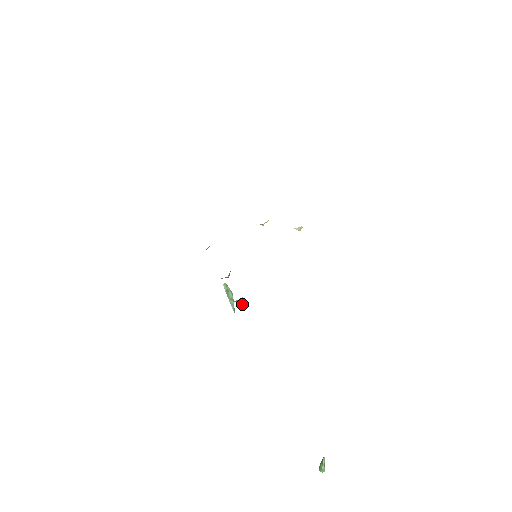
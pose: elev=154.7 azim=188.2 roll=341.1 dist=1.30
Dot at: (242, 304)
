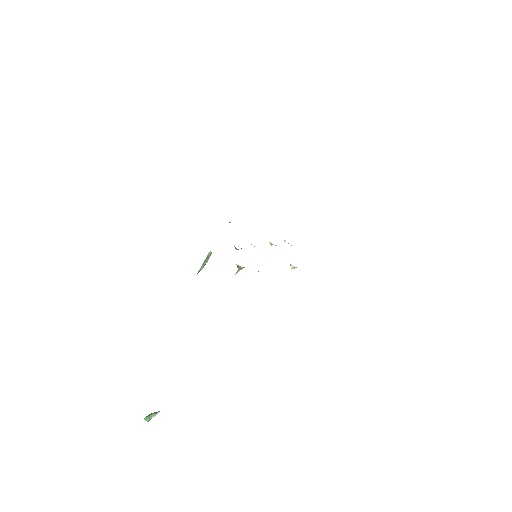
Dot at: occluded
